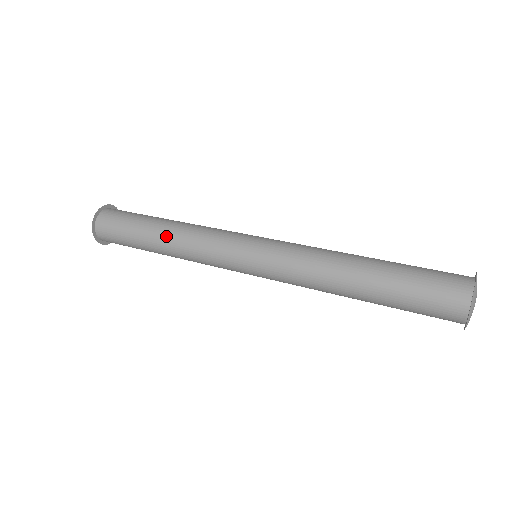
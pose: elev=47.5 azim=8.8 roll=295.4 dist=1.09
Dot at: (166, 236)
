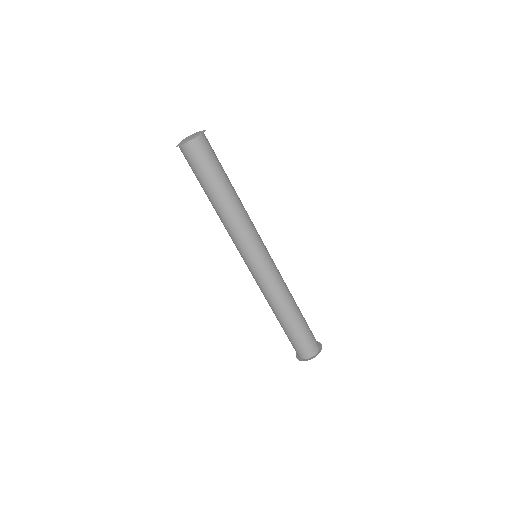
Dot at: (229, 203)
